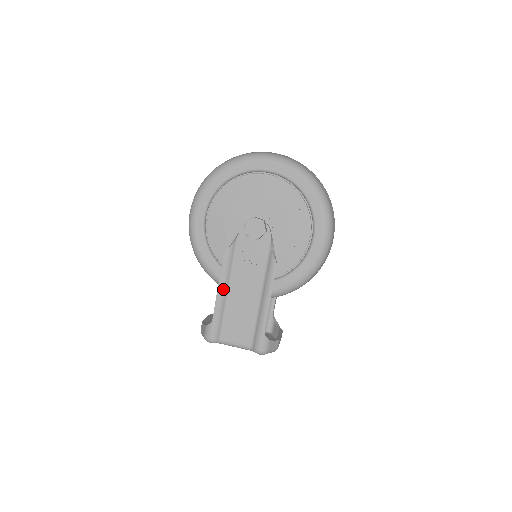
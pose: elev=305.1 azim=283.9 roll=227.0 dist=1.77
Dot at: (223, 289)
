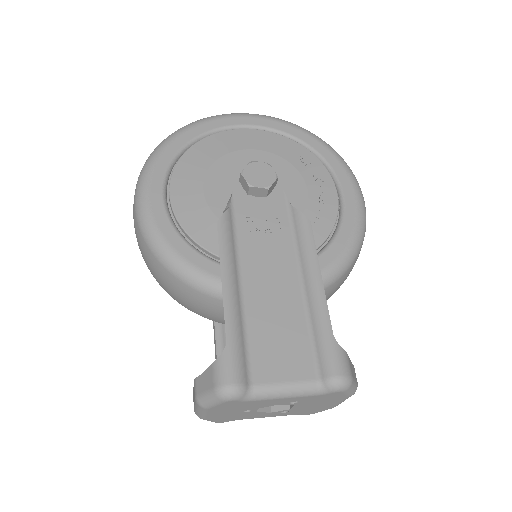
Dot at: (231, 280)
